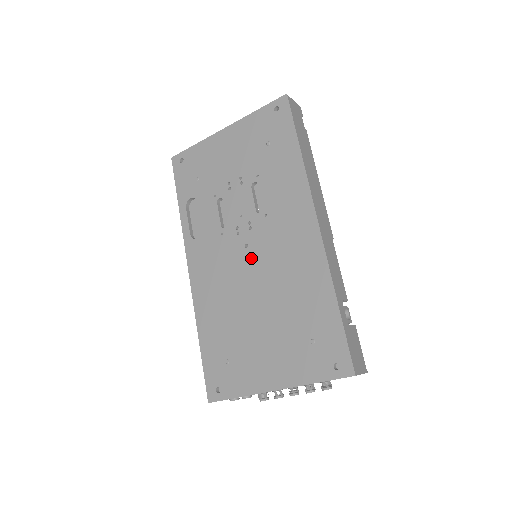
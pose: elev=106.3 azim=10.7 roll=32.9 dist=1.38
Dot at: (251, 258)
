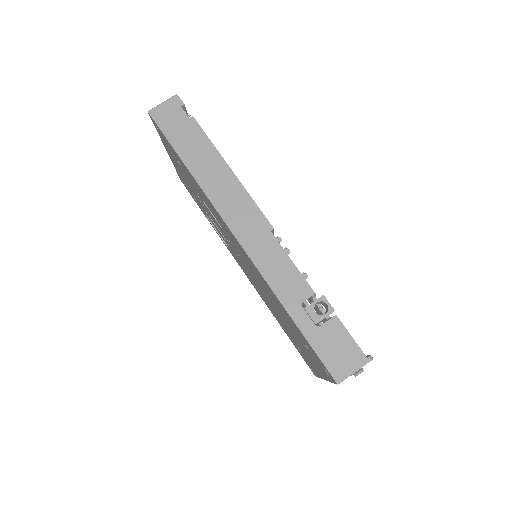
Dot at: (247, 268)
